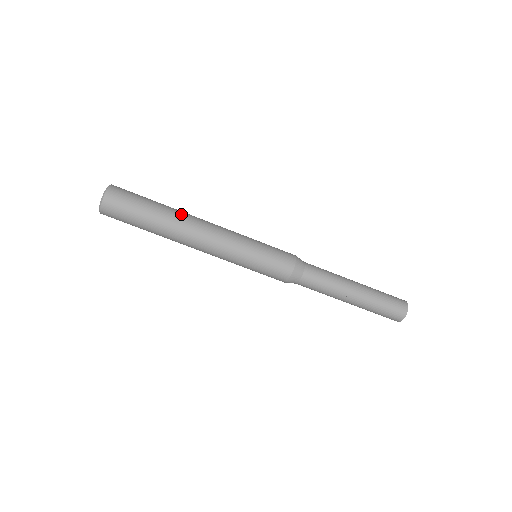
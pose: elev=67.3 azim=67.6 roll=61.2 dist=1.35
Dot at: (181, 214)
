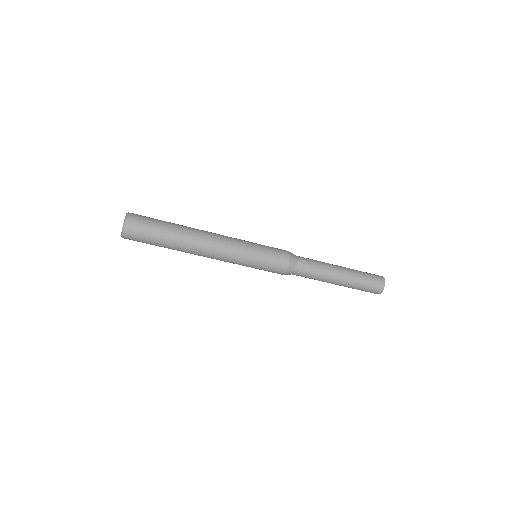
Dot at: (190, 227)
